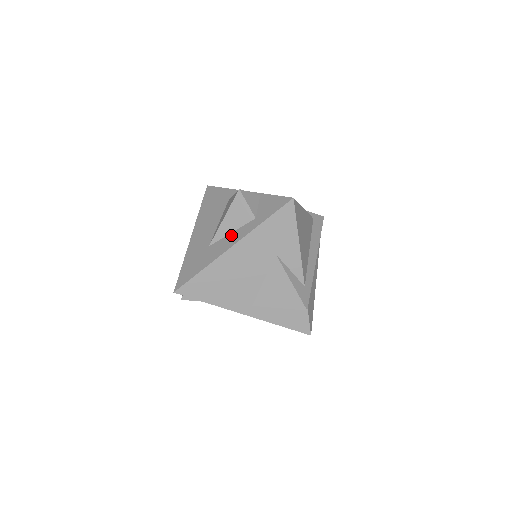
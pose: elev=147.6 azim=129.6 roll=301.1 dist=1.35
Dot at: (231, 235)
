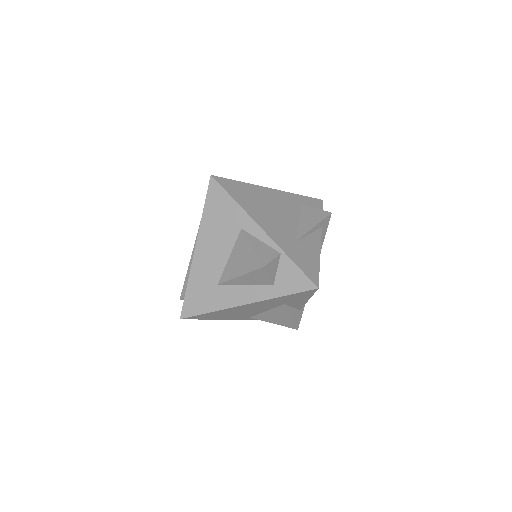
Dot at: (244, 288)
